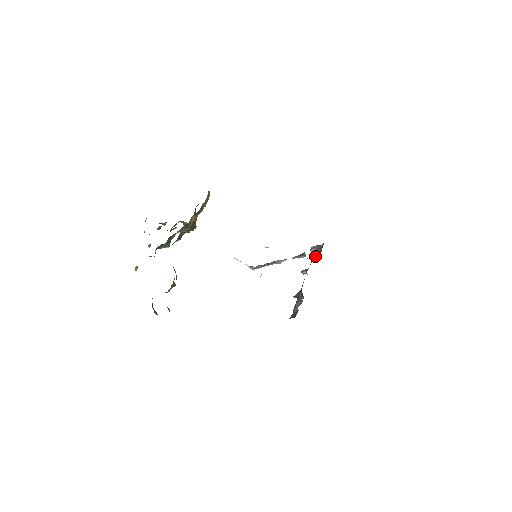
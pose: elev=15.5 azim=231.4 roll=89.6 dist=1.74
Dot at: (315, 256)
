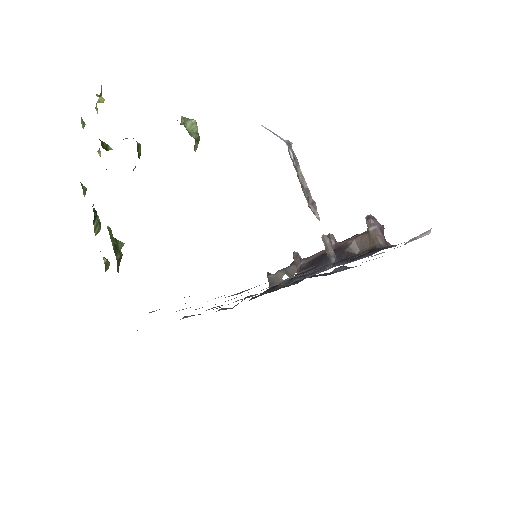
Dot at: (358, 241)
